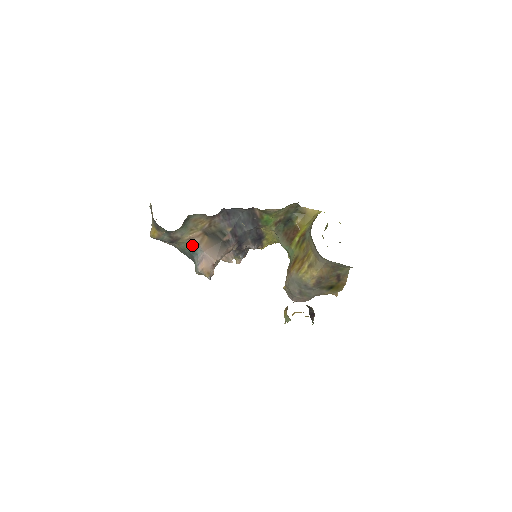
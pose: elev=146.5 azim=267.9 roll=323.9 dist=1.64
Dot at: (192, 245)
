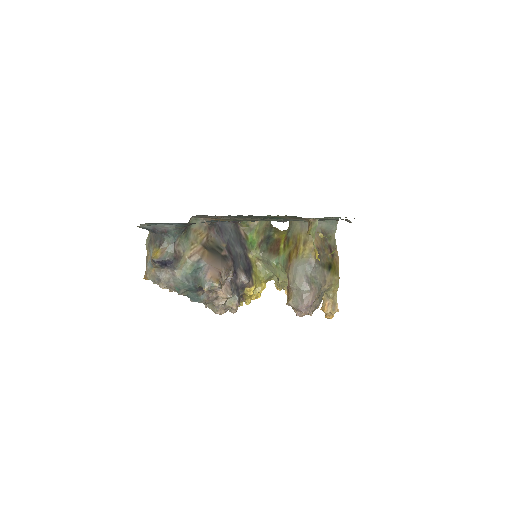
Dot at: (194, 263)
